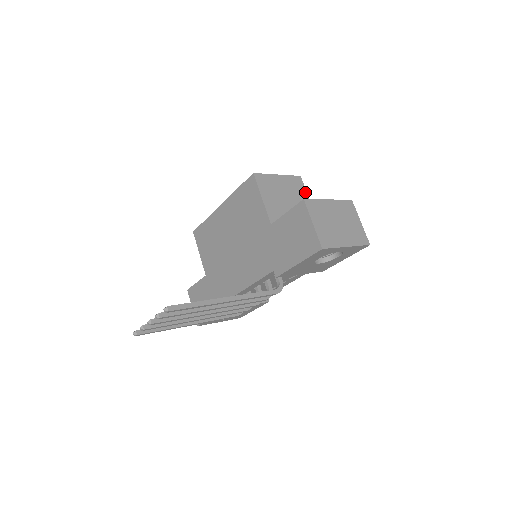
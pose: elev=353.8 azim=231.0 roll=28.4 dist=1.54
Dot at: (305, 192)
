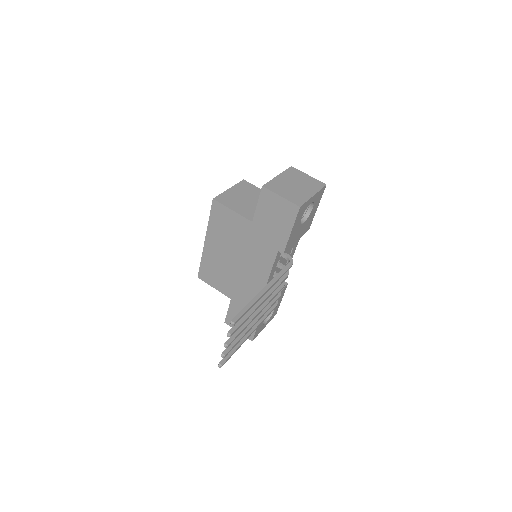
Dot at: (255, 187)
